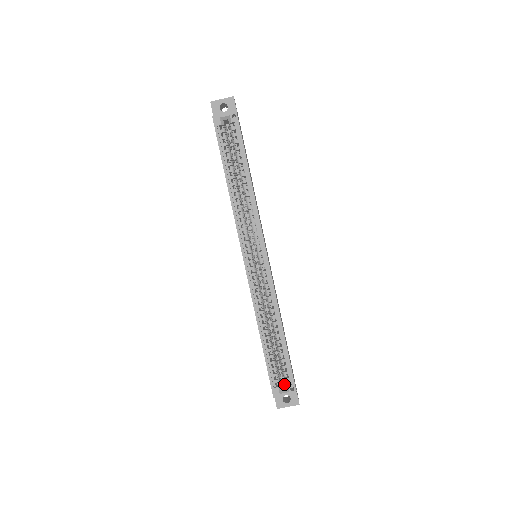
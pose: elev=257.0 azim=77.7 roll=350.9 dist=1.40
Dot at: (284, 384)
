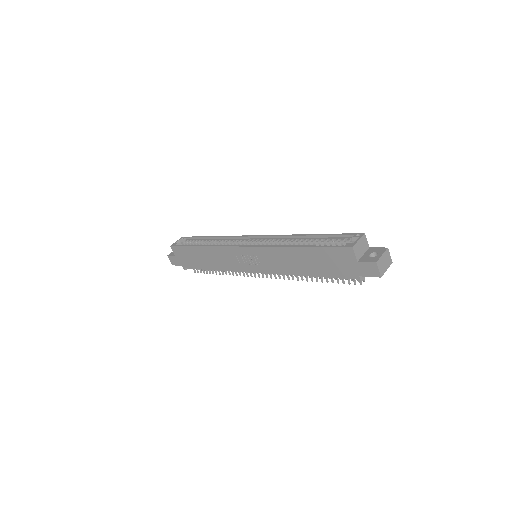
Dot at: occluded
